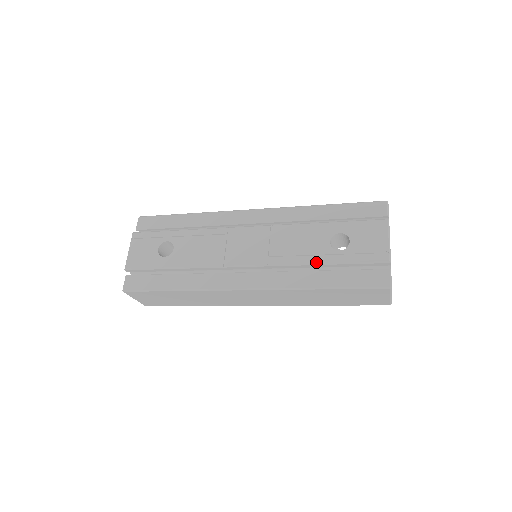
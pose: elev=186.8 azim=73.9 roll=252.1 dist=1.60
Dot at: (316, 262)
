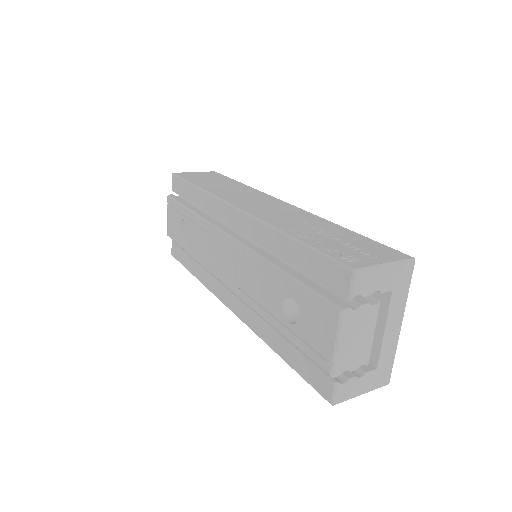
Dot at: (269, 322)
